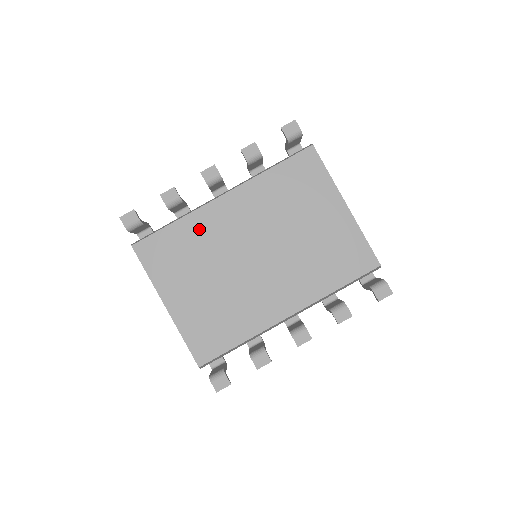
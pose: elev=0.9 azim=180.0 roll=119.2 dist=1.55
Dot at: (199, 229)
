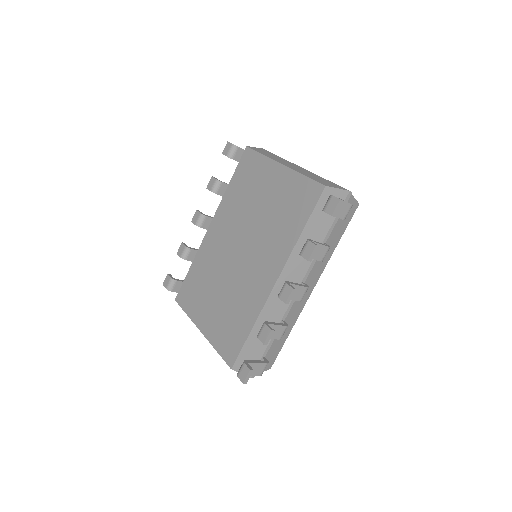
Dot at: (204, 260)
